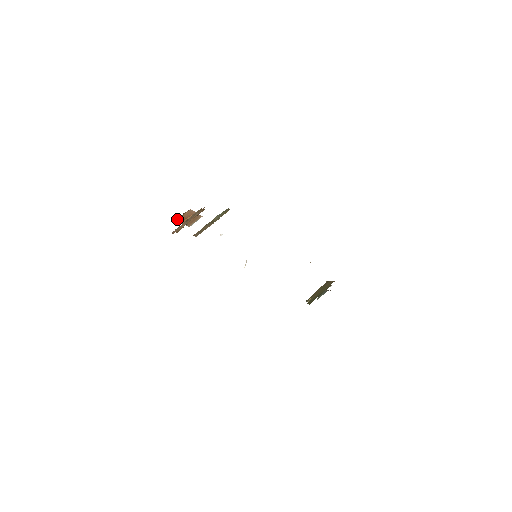
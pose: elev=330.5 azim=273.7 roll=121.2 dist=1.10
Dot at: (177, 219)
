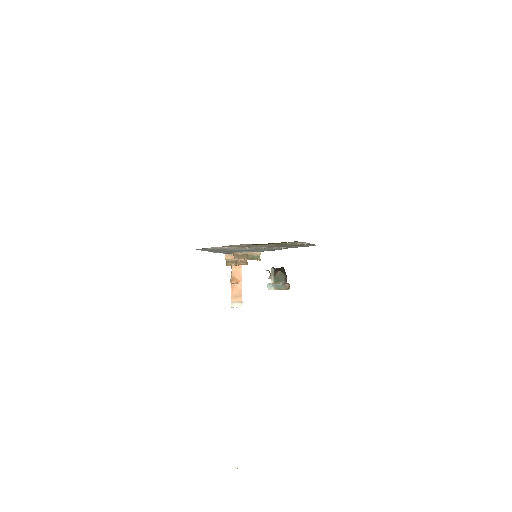
Dot at: occluded
